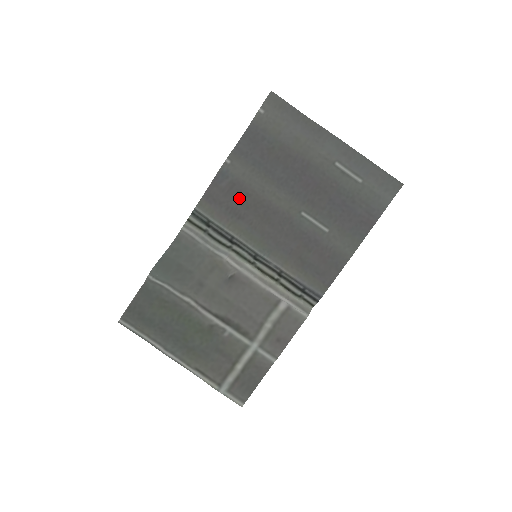
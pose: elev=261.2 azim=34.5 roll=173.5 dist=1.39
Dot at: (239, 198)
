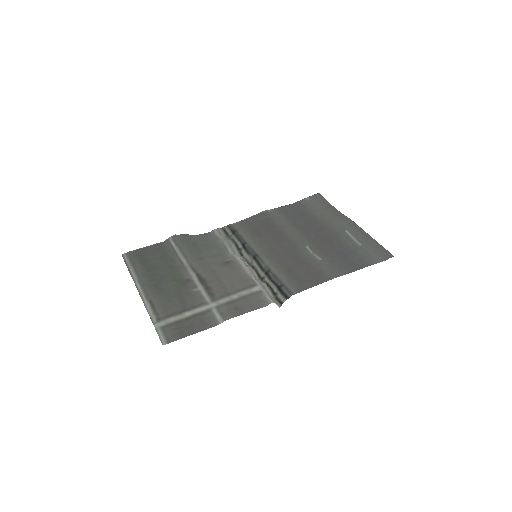
Dot at: (266, 226)
